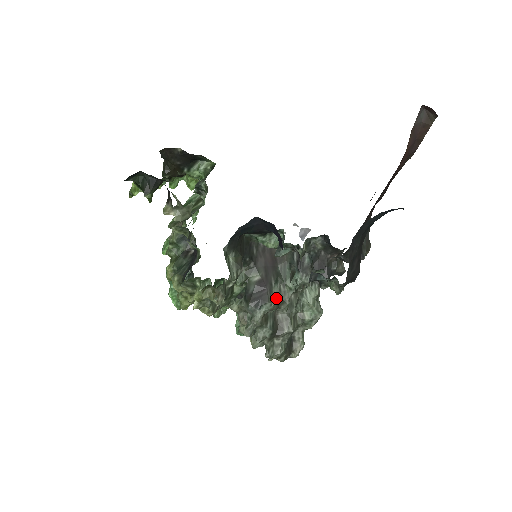
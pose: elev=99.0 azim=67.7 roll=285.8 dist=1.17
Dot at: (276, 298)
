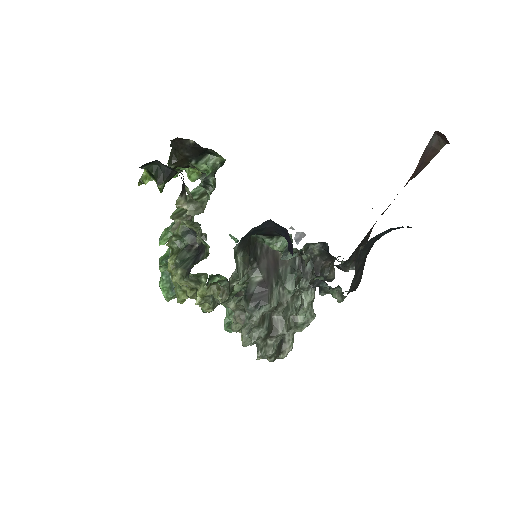
Dot at: (275, 300)
